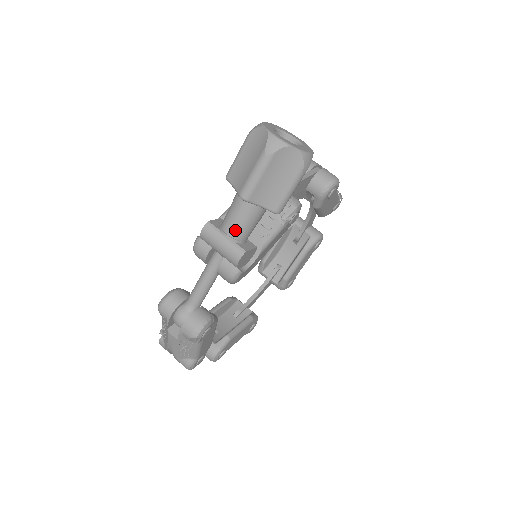
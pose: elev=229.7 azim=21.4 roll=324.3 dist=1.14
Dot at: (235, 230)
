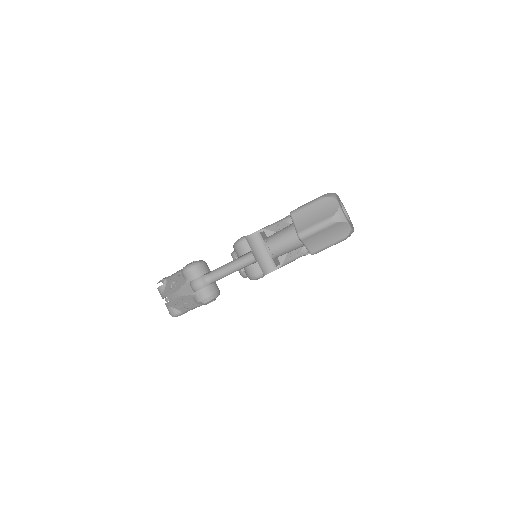
Dot at: (277, 249)
